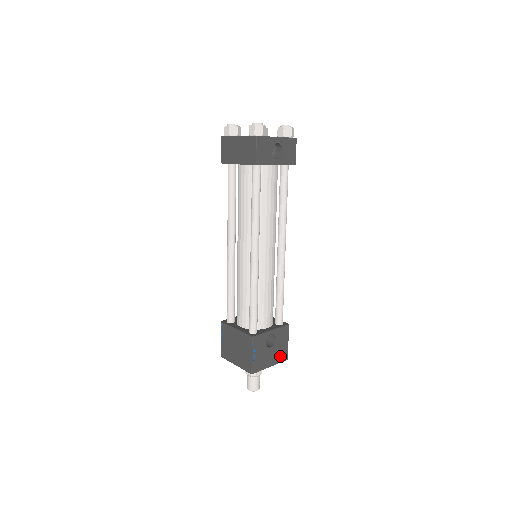
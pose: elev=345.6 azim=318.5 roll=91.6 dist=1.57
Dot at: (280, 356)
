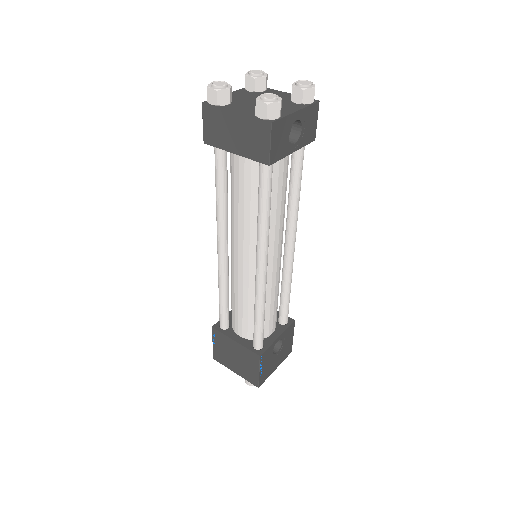
Dot at: (285, 354)
